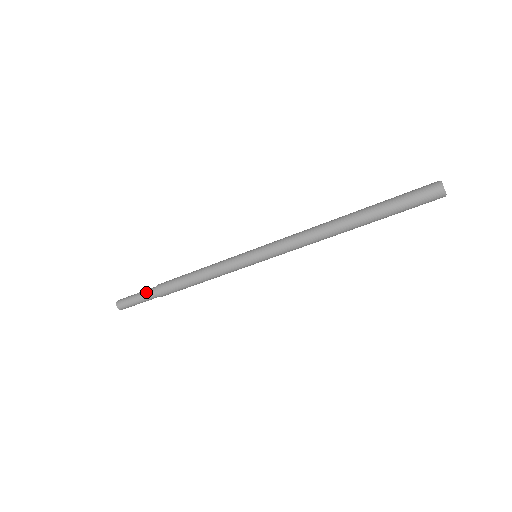
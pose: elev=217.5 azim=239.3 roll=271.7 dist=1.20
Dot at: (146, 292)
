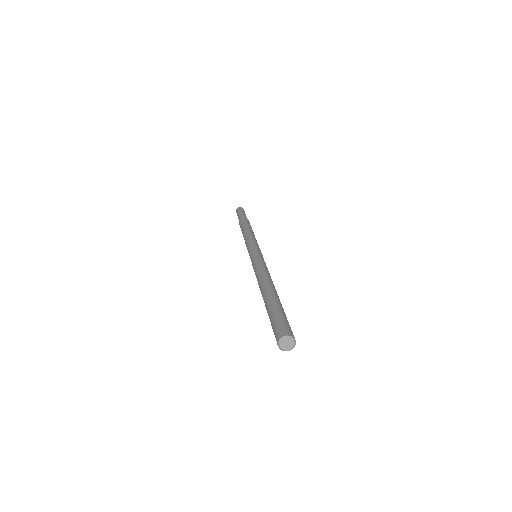
Dot at: (240, 216)
